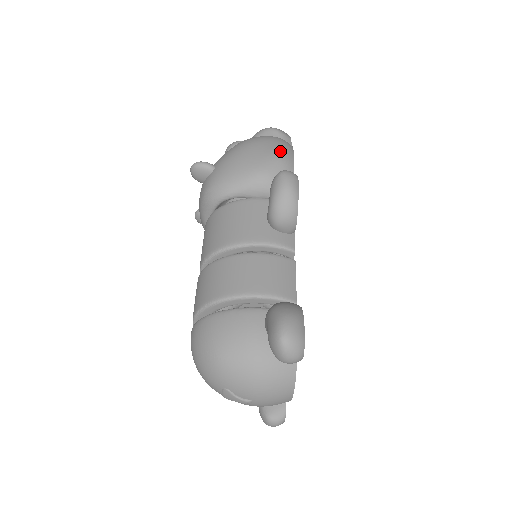
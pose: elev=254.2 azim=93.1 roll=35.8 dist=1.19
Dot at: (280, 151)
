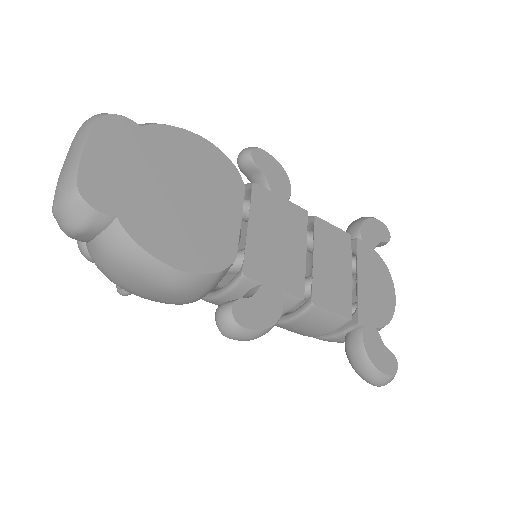
Dot at: (159, 285)
